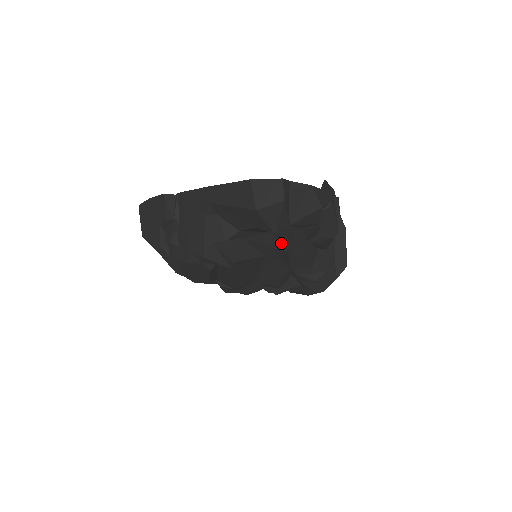
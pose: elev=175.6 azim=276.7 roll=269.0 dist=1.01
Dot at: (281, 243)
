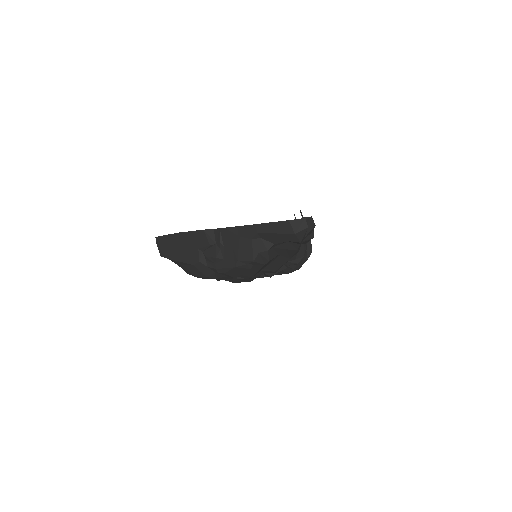
Dot at: (294, 246)
